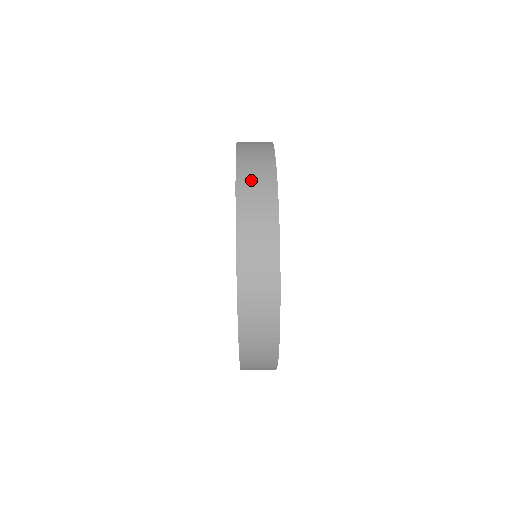
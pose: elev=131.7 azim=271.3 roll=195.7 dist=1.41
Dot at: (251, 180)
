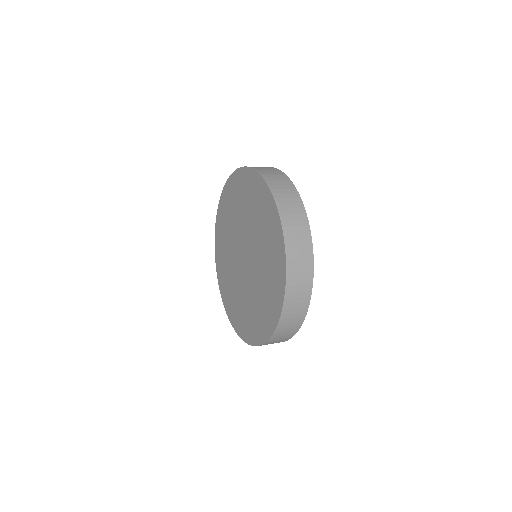
Dot at: (286, 202)
